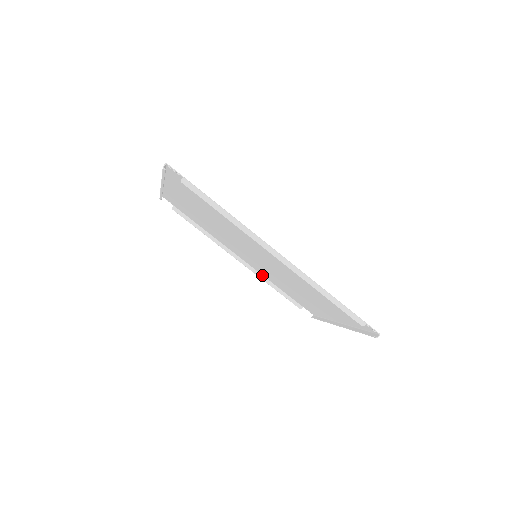
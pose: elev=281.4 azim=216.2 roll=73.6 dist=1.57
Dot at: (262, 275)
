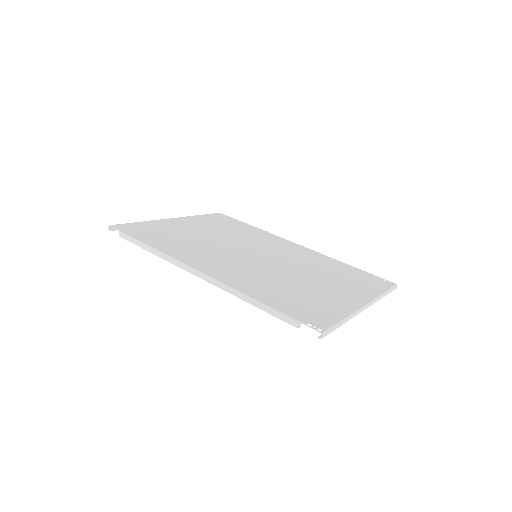
Dot at: (325, 256)
